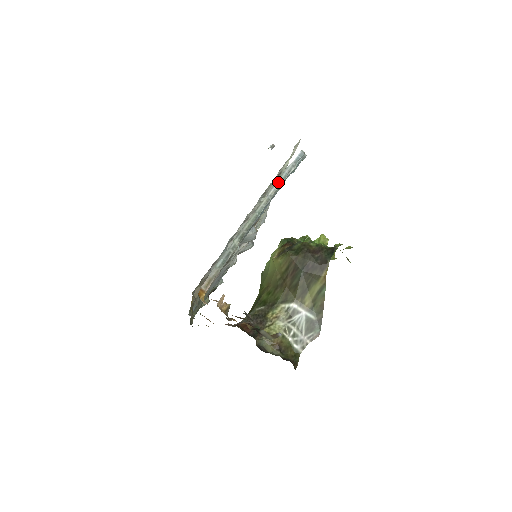
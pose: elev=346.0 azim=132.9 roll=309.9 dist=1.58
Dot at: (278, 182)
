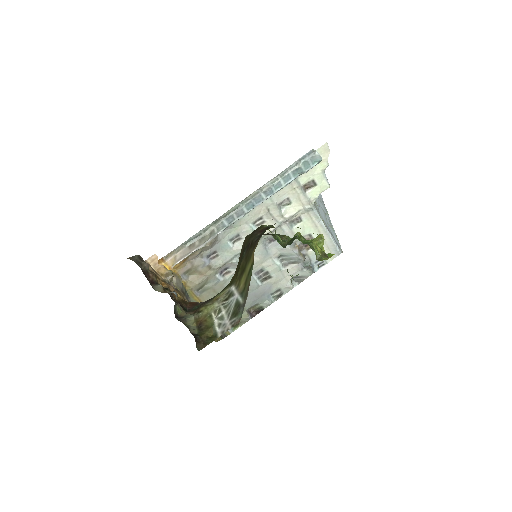
Dot at: (275, 178)
